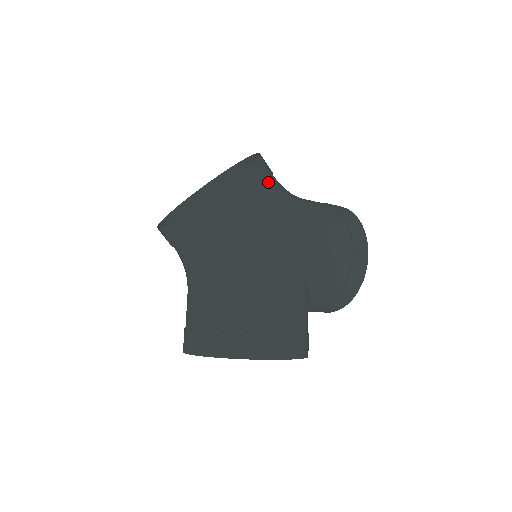
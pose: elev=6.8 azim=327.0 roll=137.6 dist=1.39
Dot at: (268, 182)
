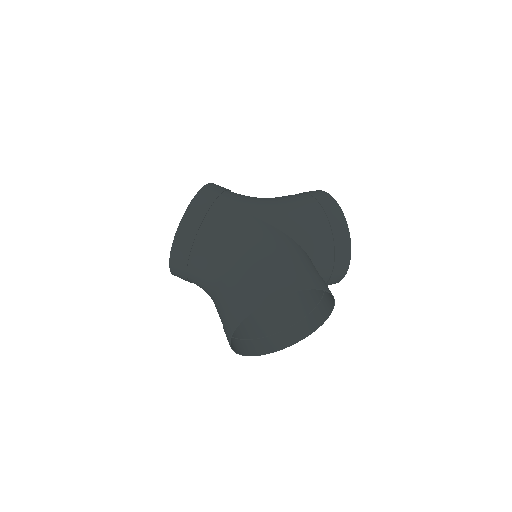
Dot at: (225, 192)
